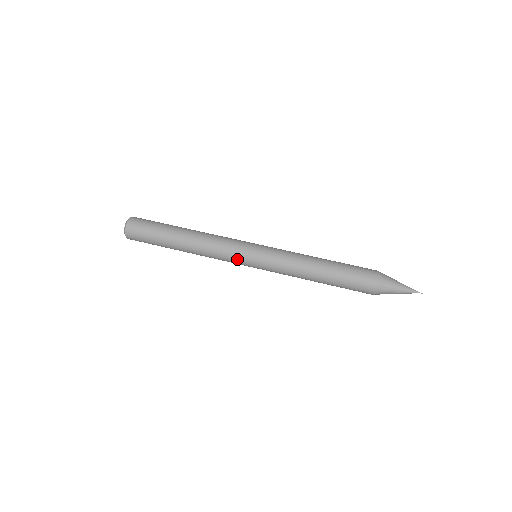
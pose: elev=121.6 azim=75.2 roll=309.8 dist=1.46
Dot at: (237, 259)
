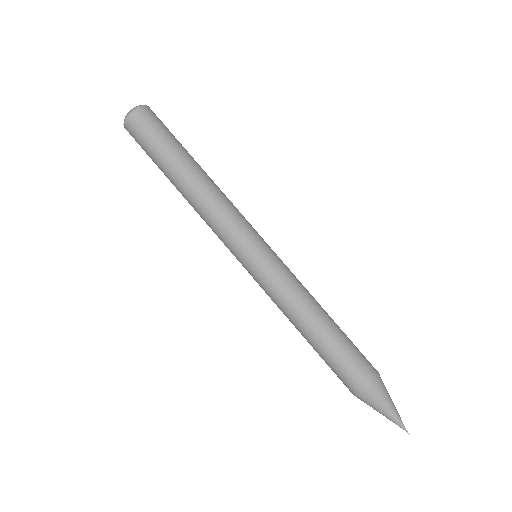
Dot at: (229, 249)
